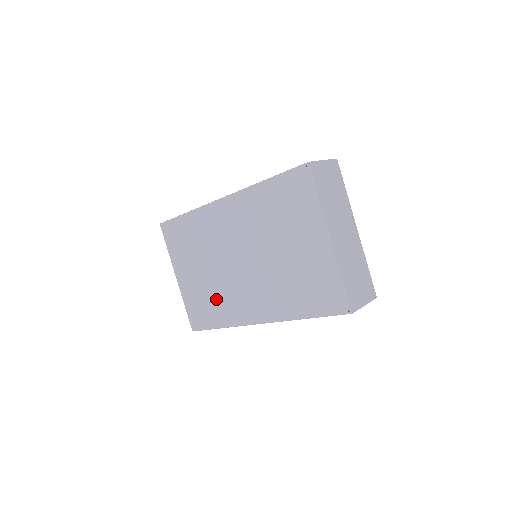
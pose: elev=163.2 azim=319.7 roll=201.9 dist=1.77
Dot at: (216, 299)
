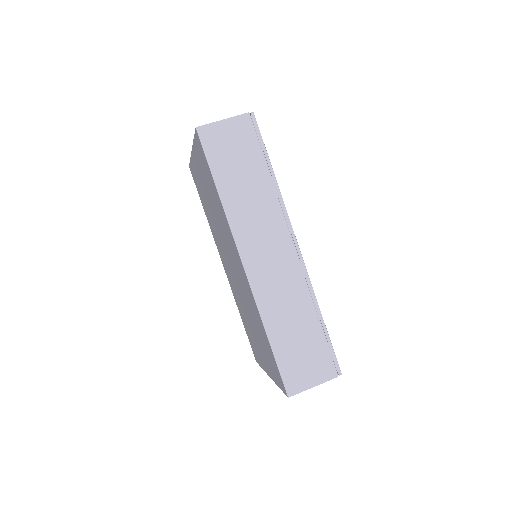
Dot at: (209, 215)
